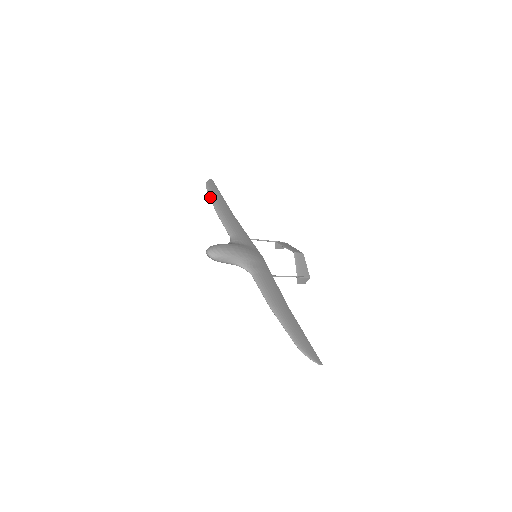
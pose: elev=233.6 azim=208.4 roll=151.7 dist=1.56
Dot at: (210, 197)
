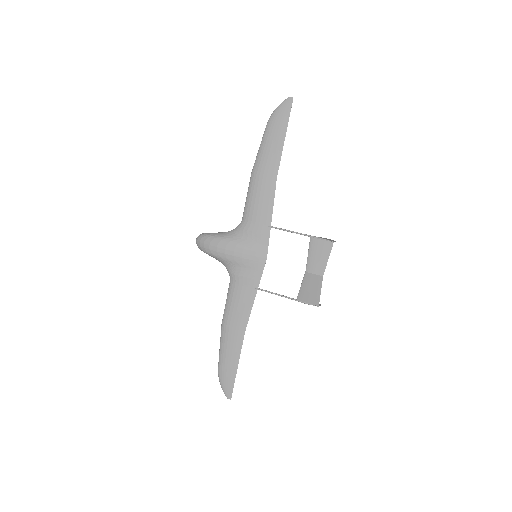
Dot at: occluded
